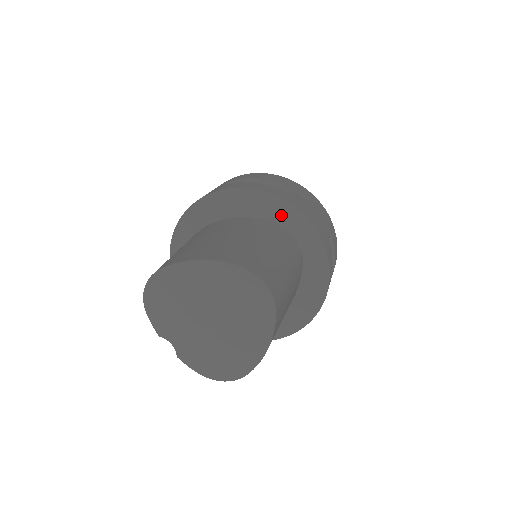
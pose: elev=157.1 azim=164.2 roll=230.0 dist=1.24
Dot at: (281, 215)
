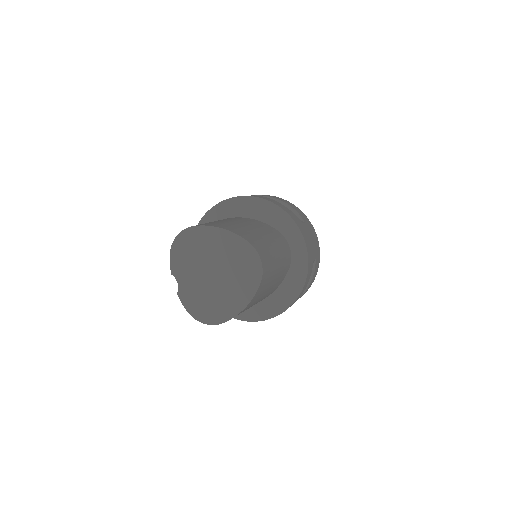
Dot at: (287, 229)
